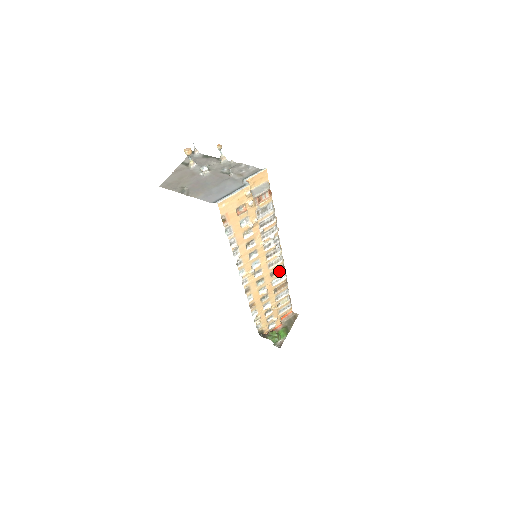
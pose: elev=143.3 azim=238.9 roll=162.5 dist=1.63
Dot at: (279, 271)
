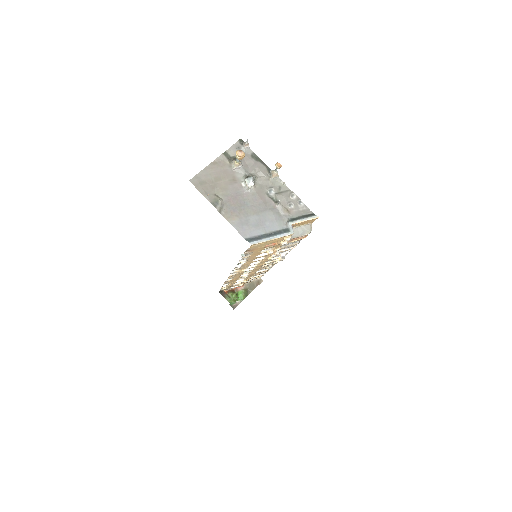
Dot at: occluded
